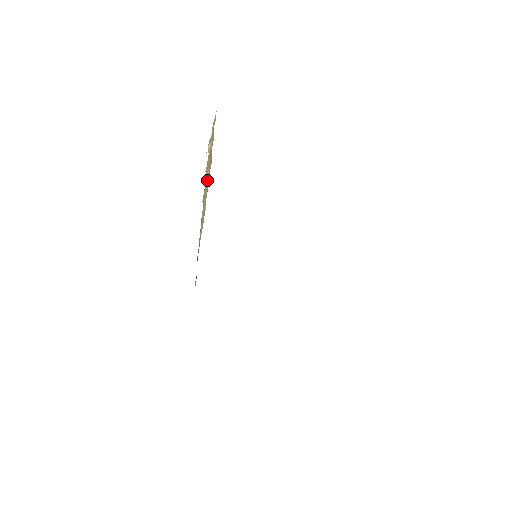
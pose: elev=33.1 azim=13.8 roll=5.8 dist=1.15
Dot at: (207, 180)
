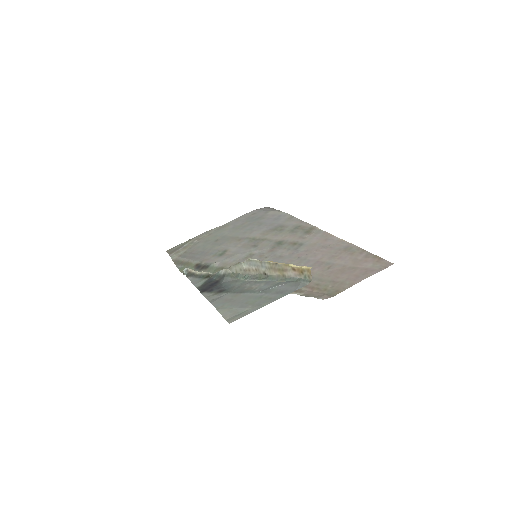
Dot at: (265, 269)
